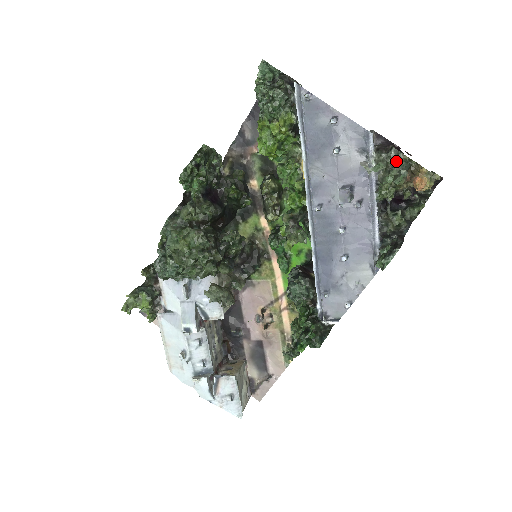
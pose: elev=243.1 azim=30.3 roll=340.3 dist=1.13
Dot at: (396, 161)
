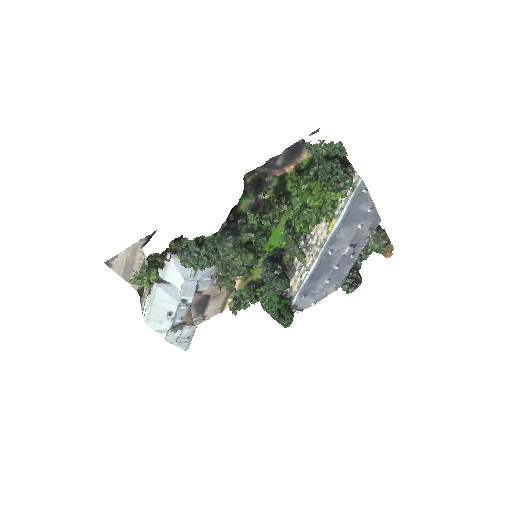
Dot at: (385, 241)
